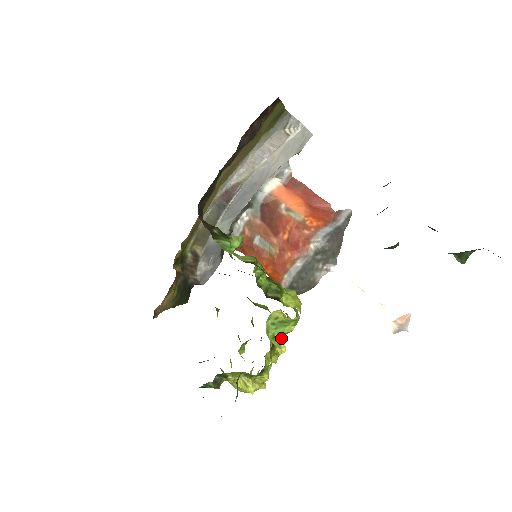
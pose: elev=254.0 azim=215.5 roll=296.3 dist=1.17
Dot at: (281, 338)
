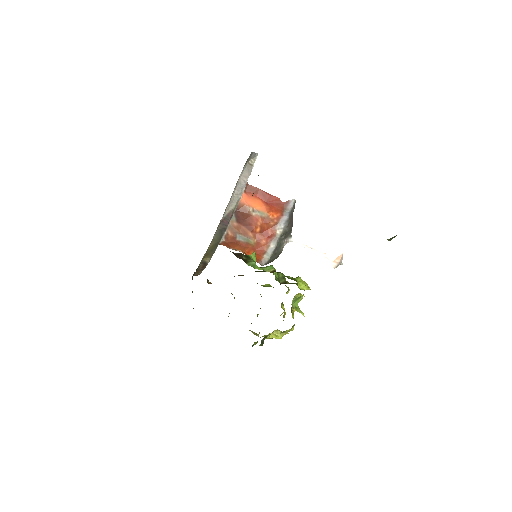
Dot at: (298, 306)
